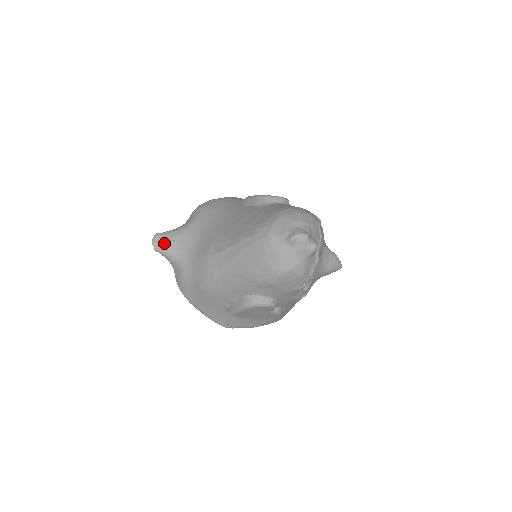
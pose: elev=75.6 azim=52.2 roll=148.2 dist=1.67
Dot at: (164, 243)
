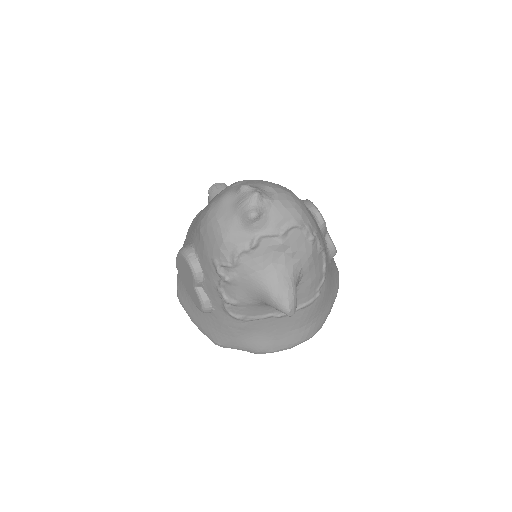
Dot at: (218, 190)
